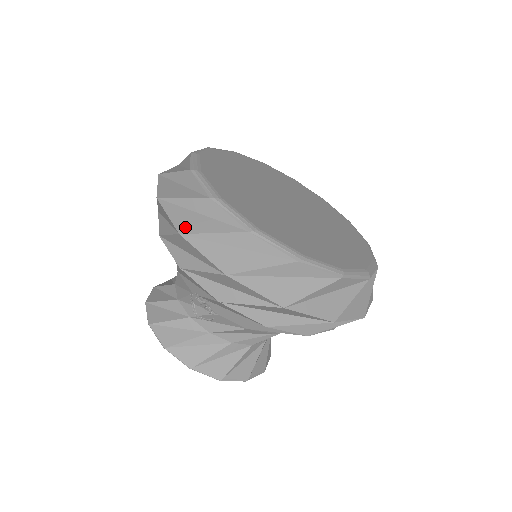
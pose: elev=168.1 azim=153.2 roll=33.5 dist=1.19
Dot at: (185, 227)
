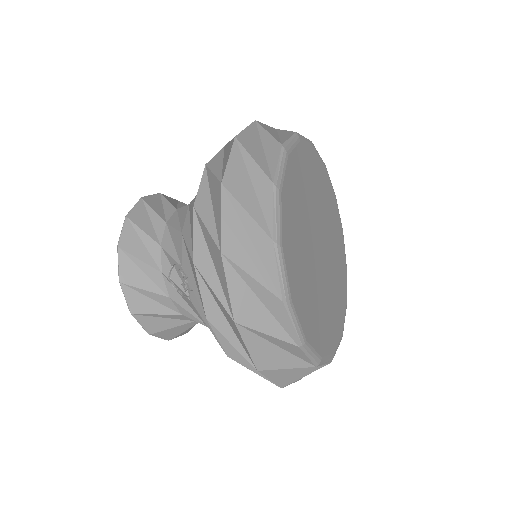
Dot at: (230, 248)
